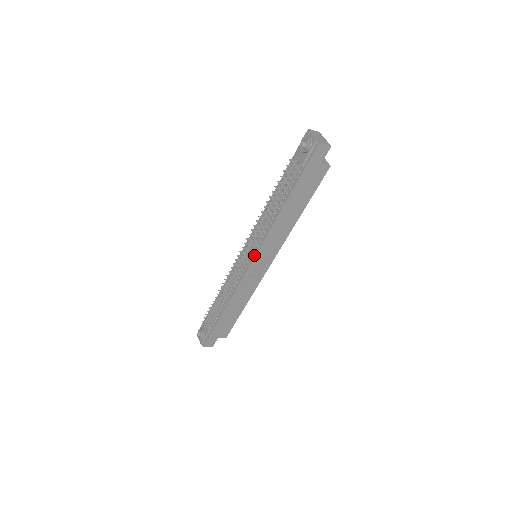
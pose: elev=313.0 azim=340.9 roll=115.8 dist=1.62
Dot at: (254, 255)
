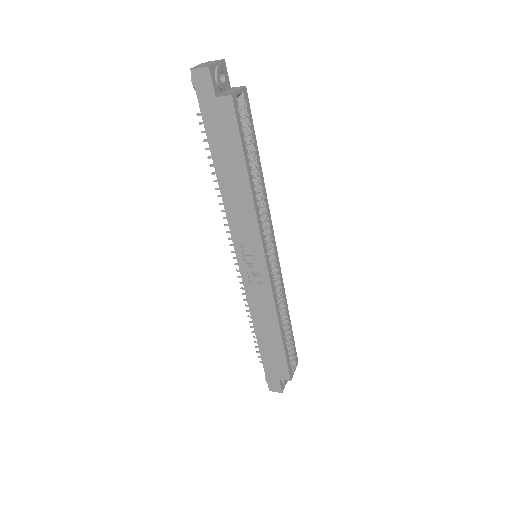
Dot at: (236, 252)
